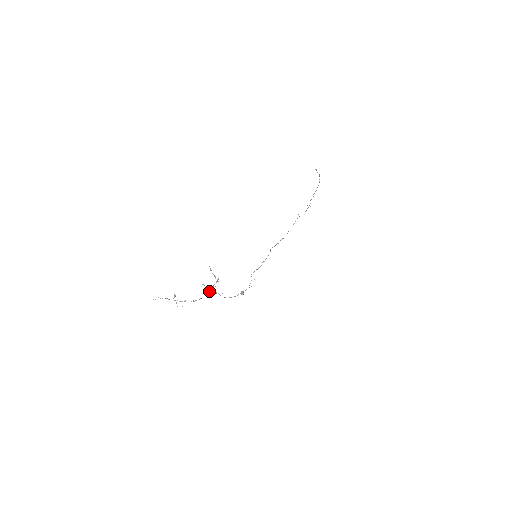
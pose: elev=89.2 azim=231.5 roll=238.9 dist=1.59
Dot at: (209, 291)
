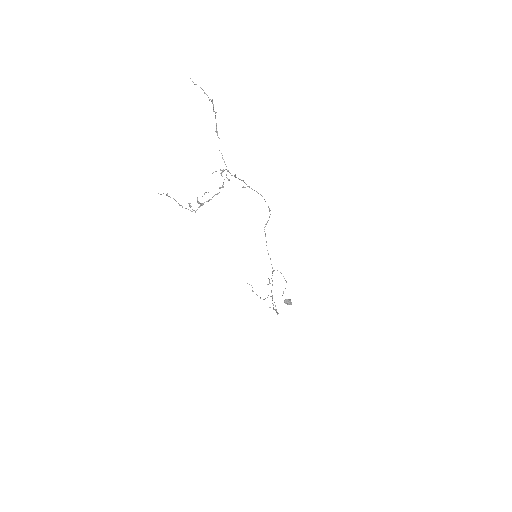
Dot at: (223, 170)
